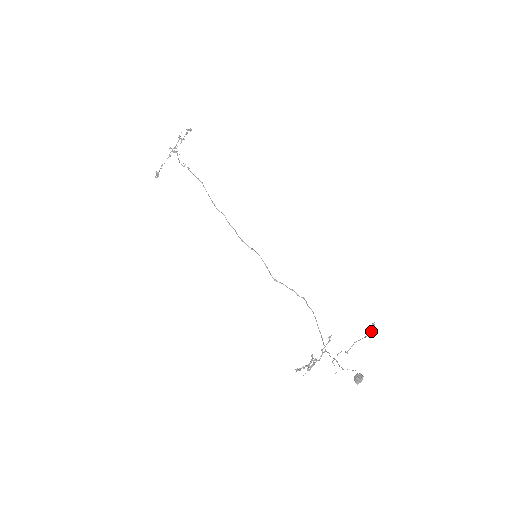
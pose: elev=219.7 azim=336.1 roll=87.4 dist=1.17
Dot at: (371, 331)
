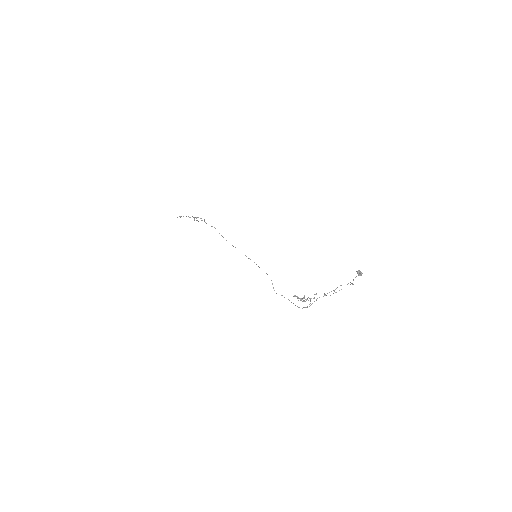
Dot at: (352, 283)
